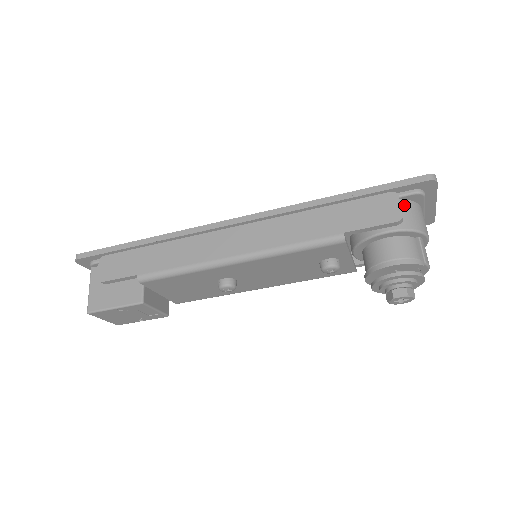
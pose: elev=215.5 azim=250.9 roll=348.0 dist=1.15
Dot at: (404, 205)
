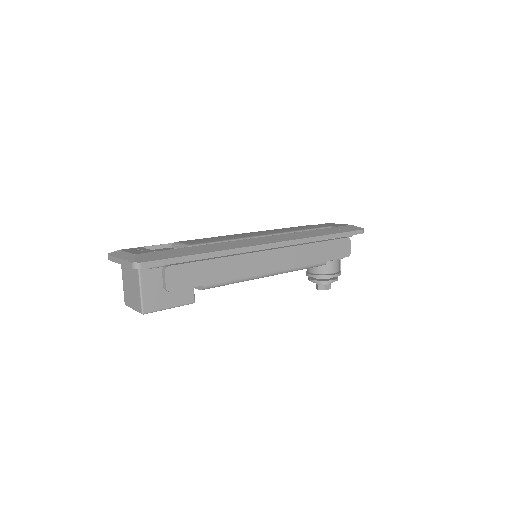
Dot at: occluded
